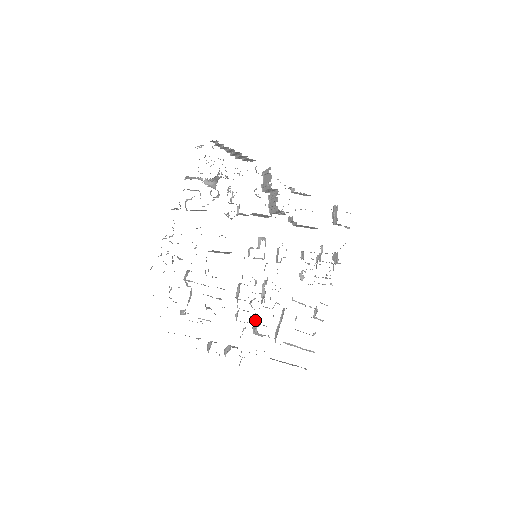
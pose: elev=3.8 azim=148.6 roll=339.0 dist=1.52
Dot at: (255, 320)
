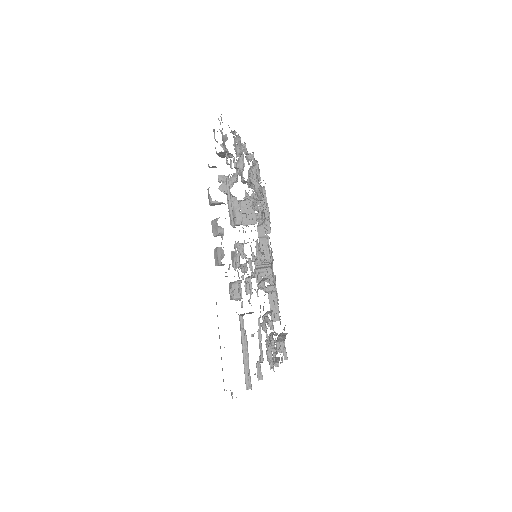
Dot at: (244, 274)
